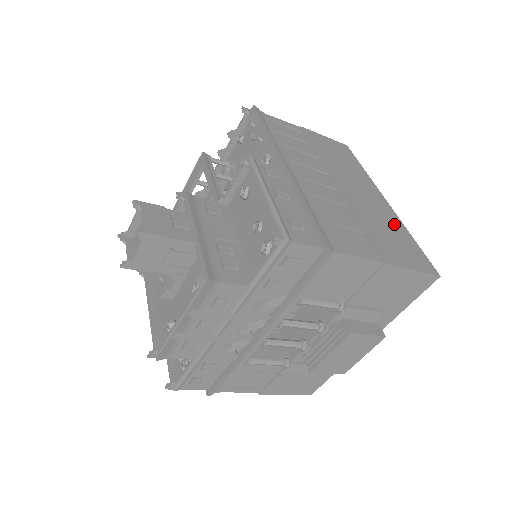
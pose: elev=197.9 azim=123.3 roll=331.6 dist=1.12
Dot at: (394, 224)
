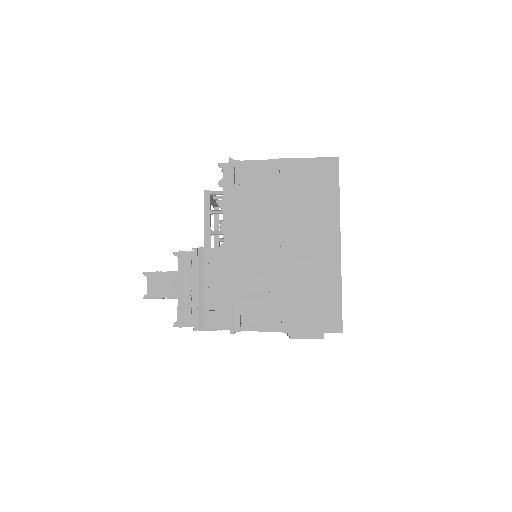
Dot at: (327, 278)
